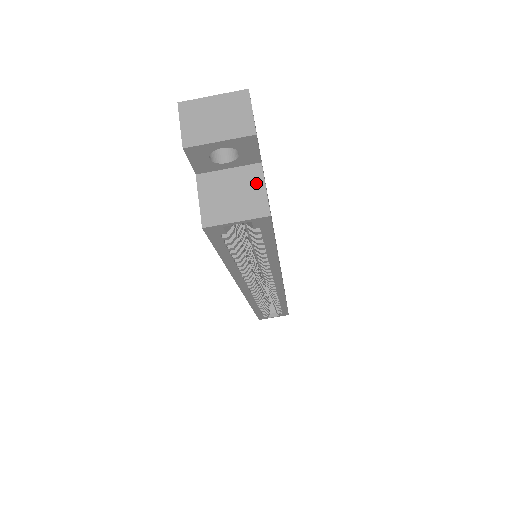
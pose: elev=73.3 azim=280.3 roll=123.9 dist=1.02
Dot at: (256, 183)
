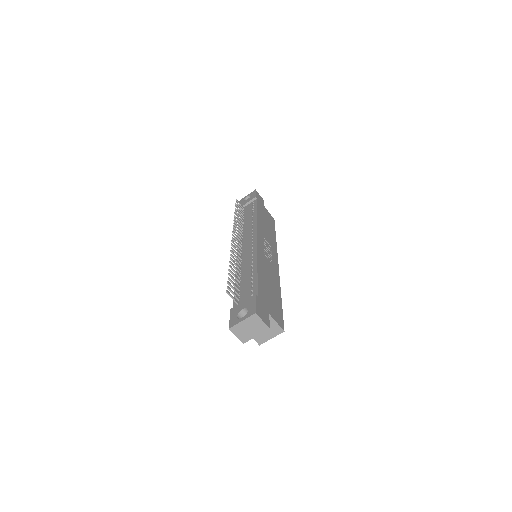
Dot at: (271, 322)
